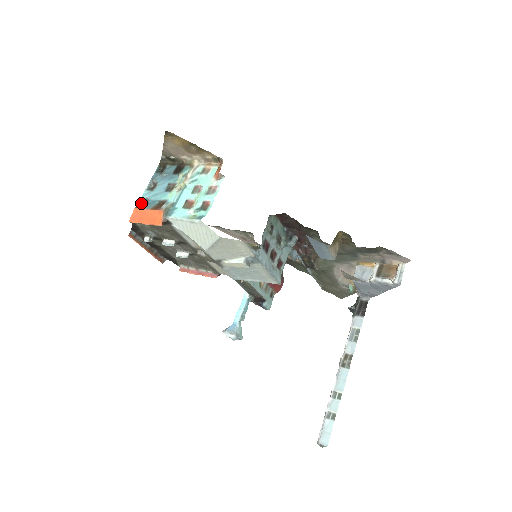
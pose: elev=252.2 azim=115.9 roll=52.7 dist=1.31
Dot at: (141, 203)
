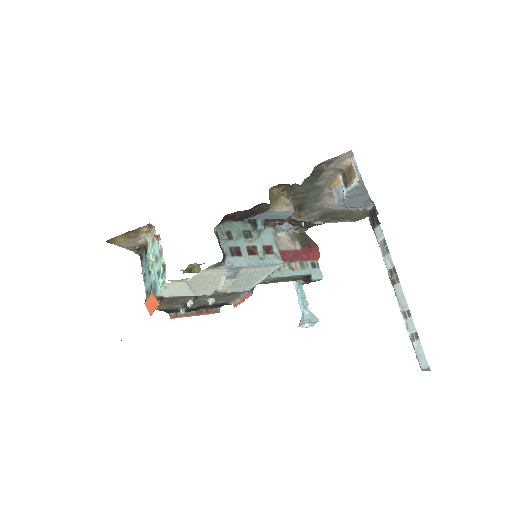
Dot at: (146, 296)
